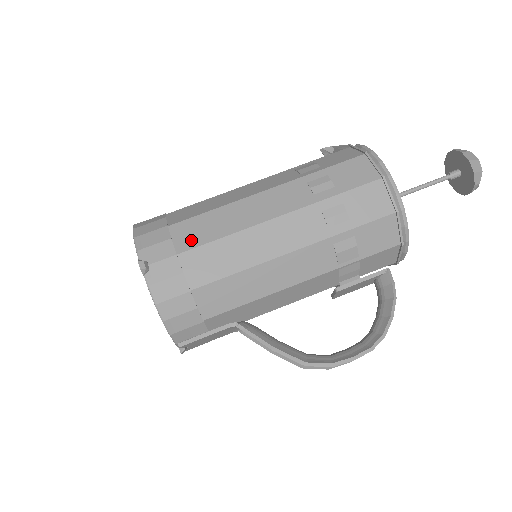
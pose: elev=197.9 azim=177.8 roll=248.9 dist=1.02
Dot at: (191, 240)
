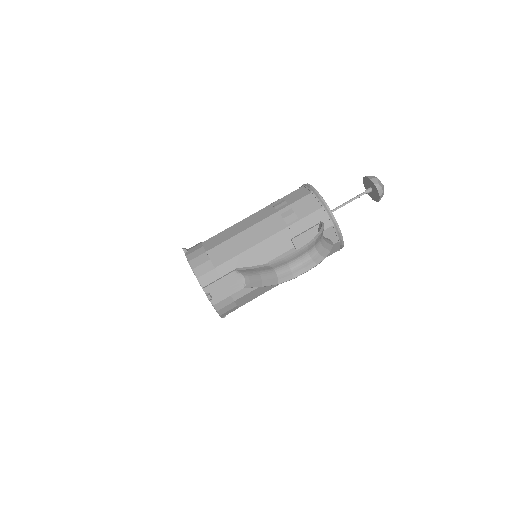
Dot at: occluded
